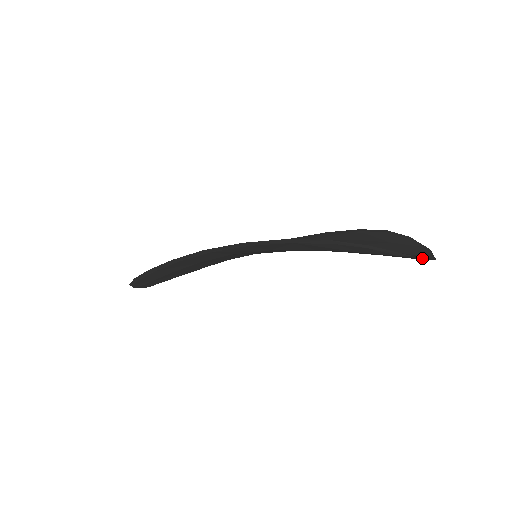
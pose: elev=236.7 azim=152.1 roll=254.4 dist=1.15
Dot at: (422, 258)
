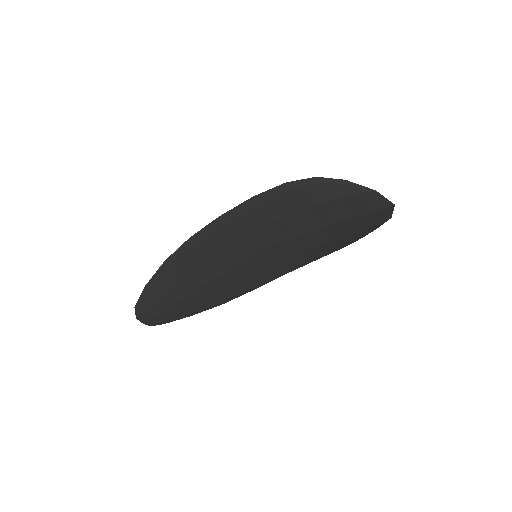
Dot at: (384, 202)
